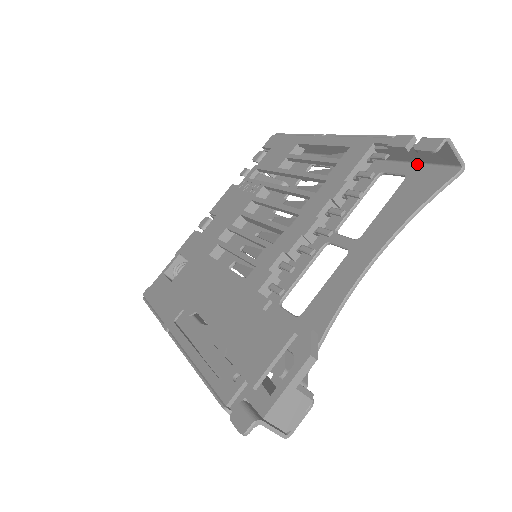
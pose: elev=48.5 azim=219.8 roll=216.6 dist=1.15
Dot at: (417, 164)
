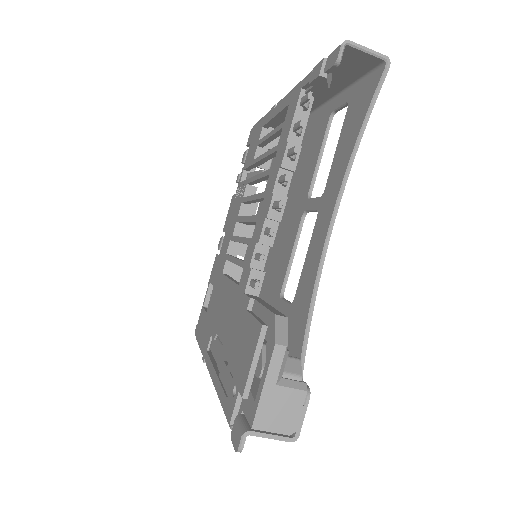
Dot at: (354, 84)
